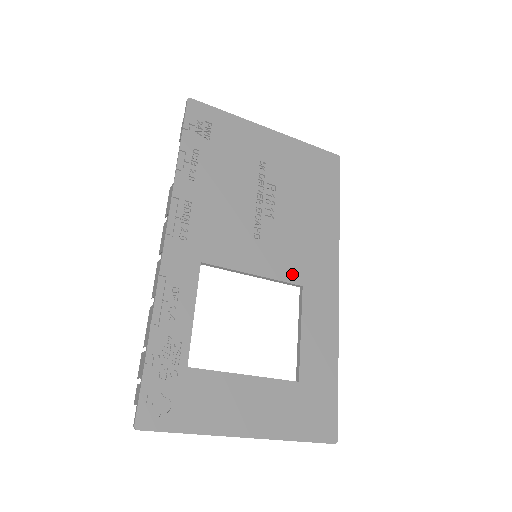
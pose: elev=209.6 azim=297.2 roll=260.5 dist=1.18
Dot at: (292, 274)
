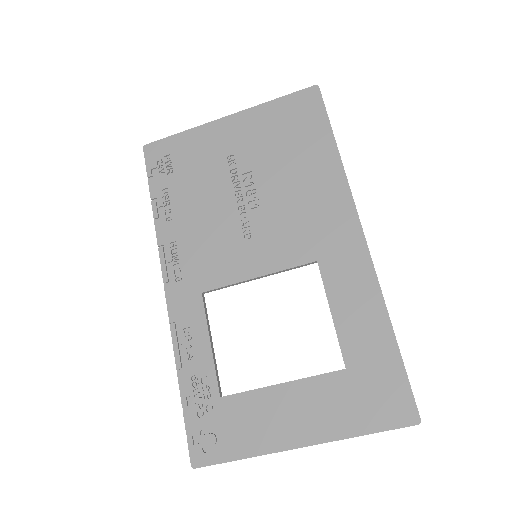
Dot at: (300, 254)
